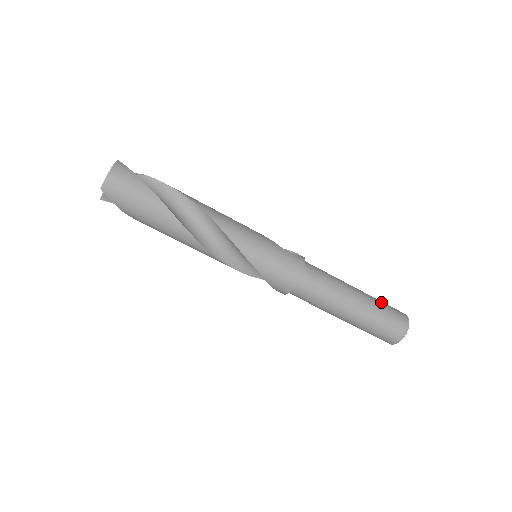
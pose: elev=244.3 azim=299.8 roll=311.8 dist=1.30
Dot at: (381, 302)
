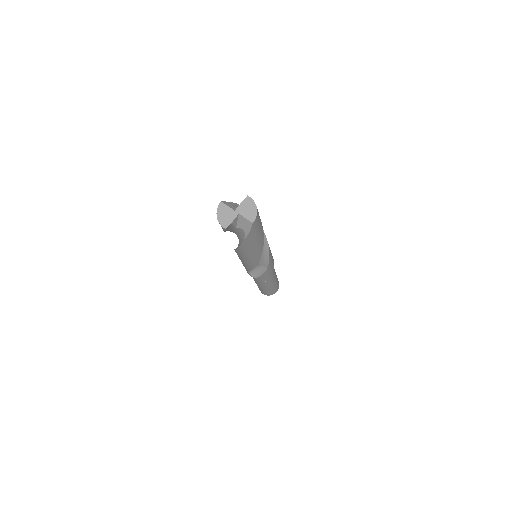
Dot at: occluded
